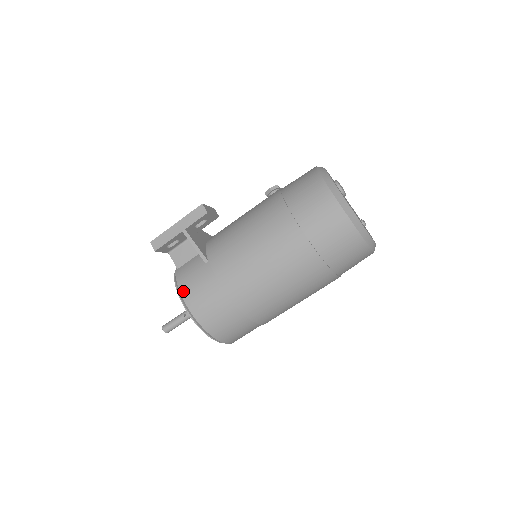
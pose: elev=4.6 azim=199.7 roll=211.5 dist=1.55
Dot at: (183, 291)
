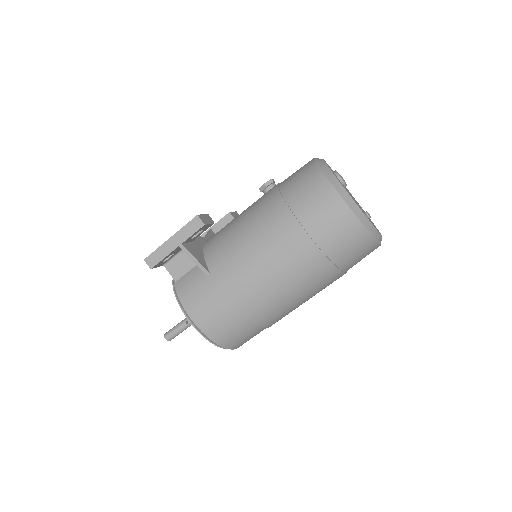
Dot at: (187, 307)
